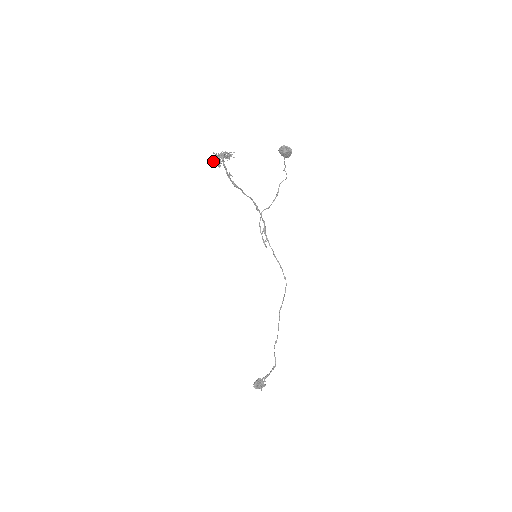
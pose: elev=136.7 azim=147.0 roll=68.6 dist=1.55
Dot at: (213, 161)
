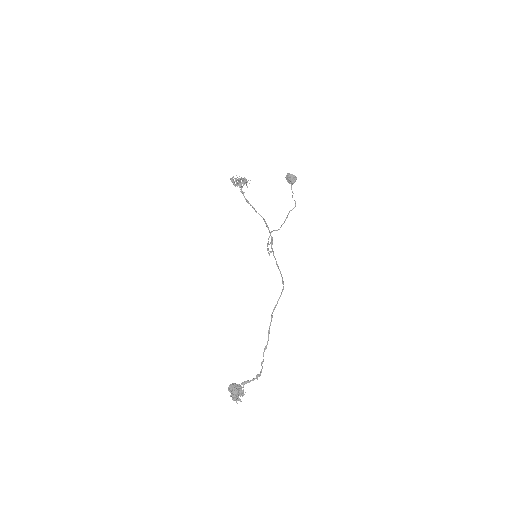
Dot at: (230, 179)
